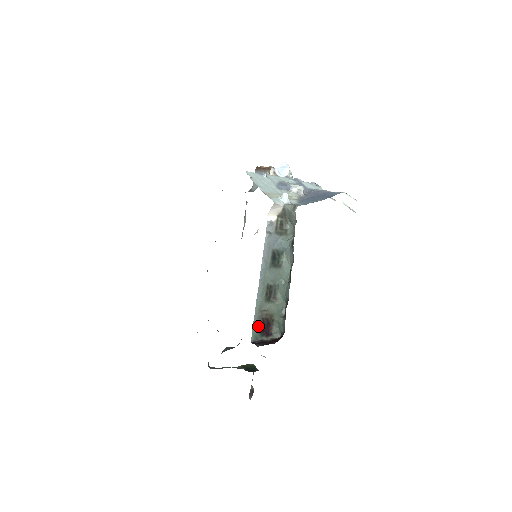
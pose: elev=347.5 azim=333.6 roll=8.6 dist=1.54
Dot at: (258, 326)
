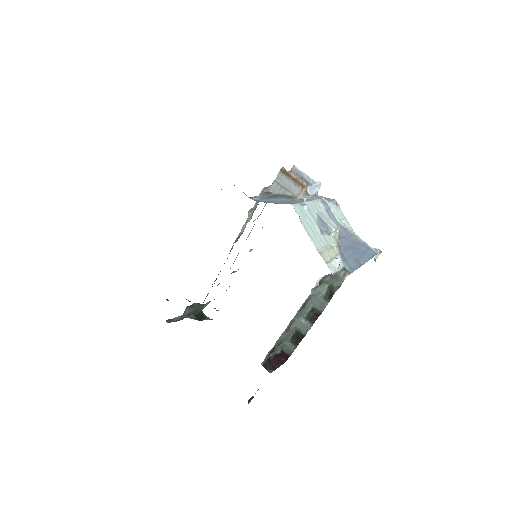
Dot at: occluded
